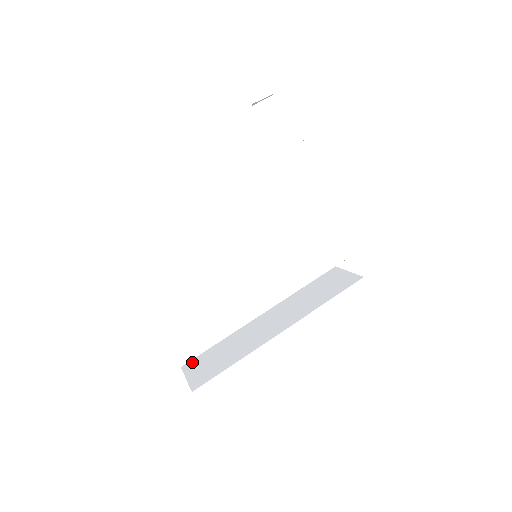
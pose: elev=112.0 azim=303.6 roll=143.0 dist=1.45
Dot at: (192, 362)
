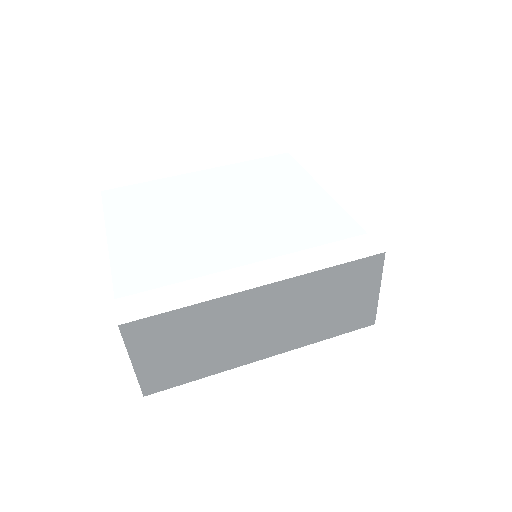
Dot at: (152, 369)
